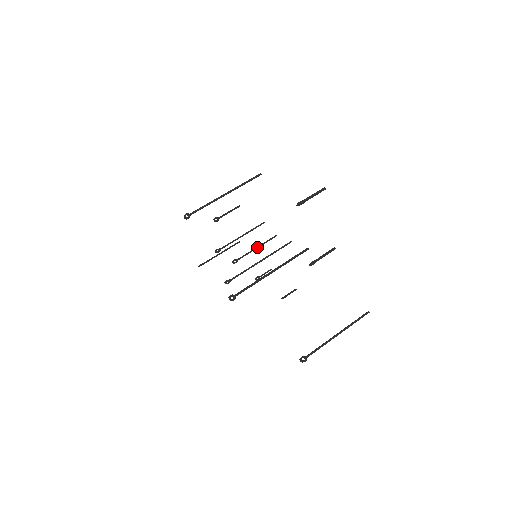
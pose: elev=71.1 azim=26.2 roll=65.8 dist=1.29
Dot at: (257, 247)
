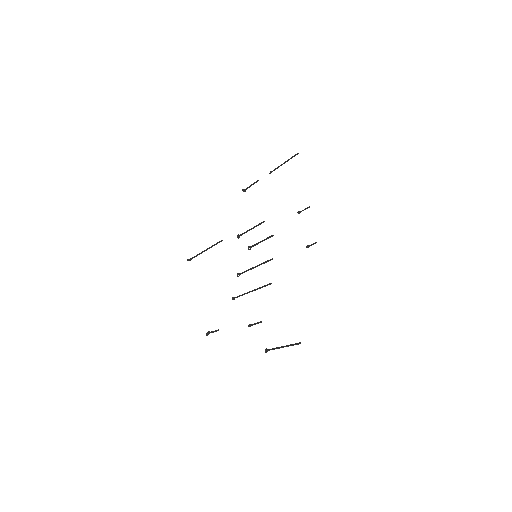
Dot at: occluded
